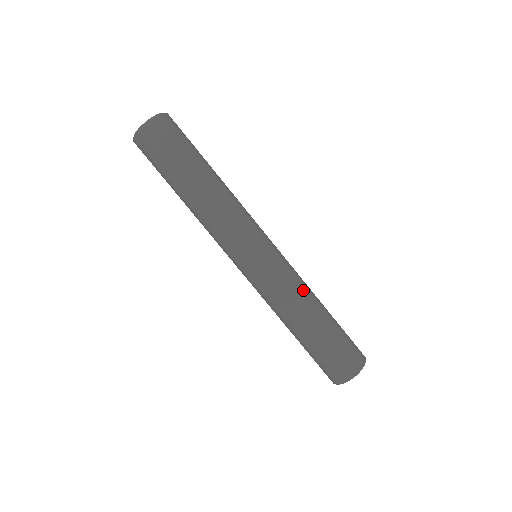
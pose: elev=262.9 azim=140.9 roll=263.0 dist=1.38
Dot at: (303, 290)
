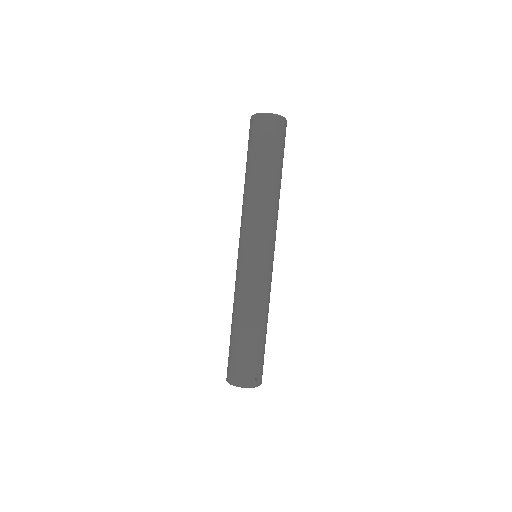
Dot at: (249, 303)
